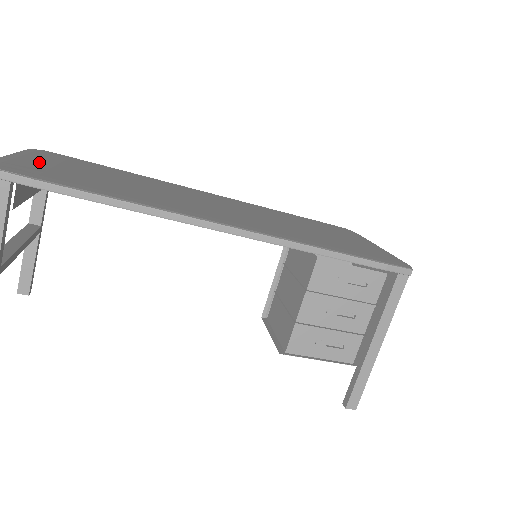
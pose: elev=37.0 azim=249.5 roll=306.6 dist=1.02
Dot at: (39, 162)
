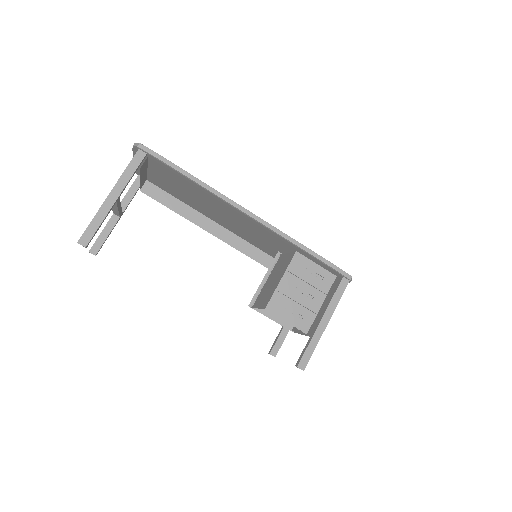
Dot at: occluded
